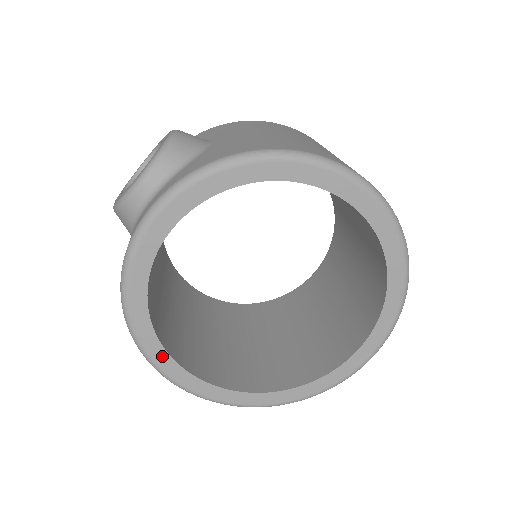
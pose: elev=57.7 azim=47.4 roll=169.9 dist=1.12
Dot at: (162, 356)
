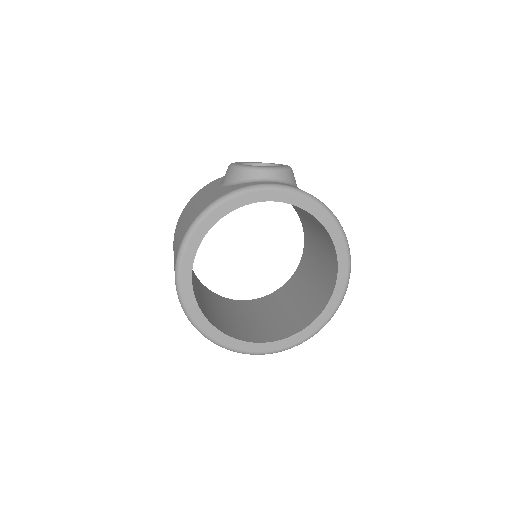
Dot at: (192, 250)
